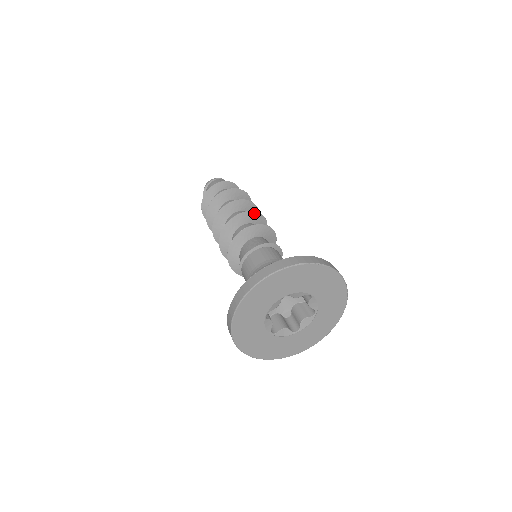
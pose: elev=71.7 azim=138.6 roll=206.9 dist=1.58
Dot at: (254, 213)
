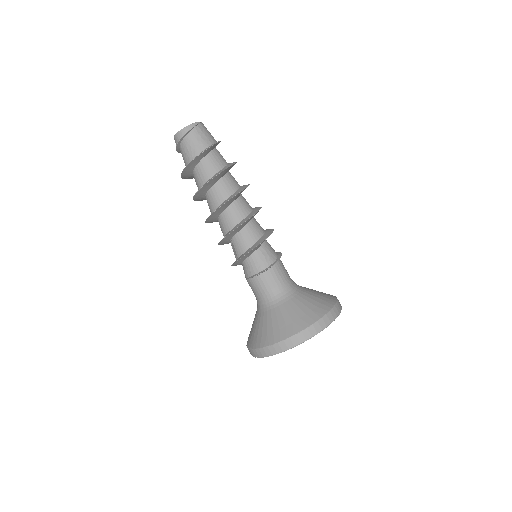
Dot at: (258, 211)
